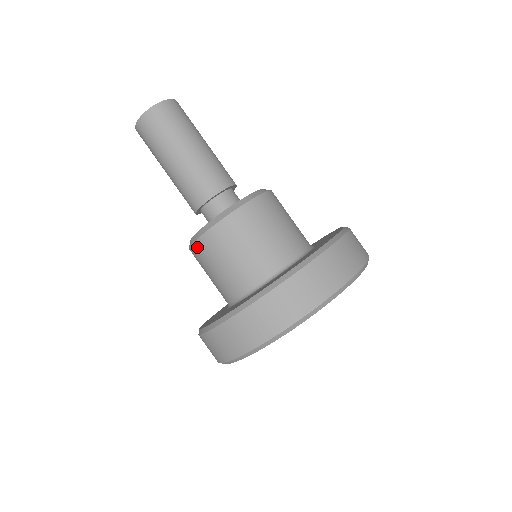
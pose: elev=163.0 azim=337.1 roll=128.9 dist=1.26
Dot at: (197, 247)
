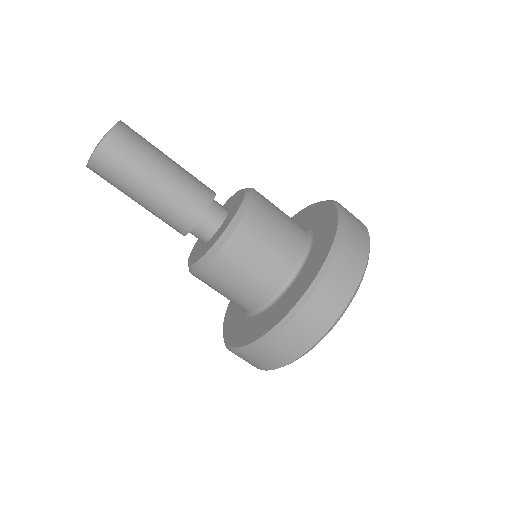
Dot at: (216, 263)
